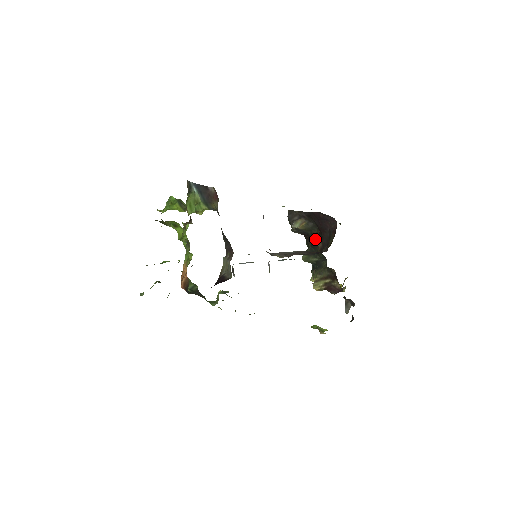
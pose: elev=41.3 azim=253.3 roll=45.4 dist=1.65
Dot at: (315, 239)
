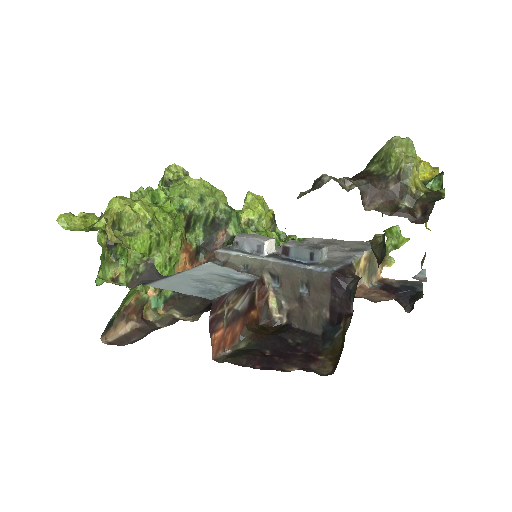
Dot at: occluded
